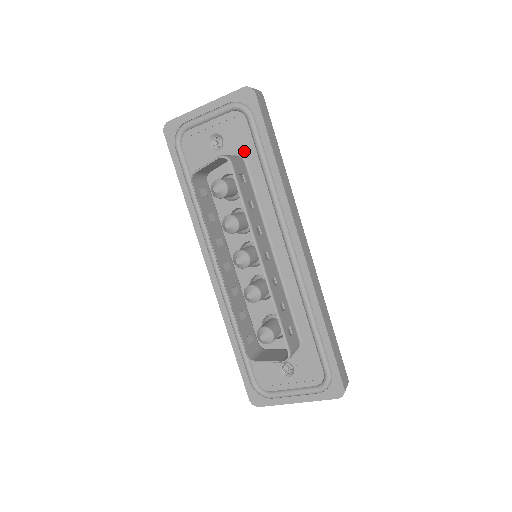
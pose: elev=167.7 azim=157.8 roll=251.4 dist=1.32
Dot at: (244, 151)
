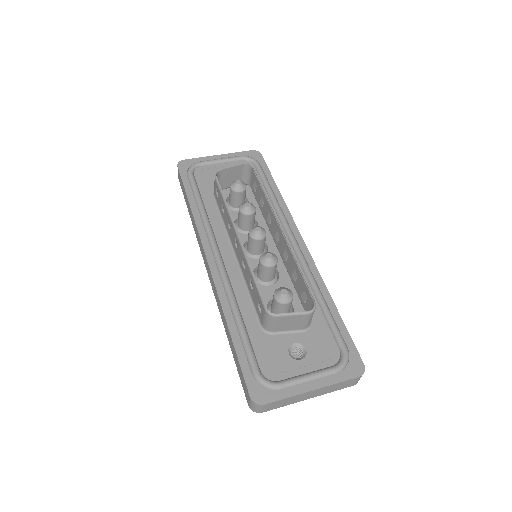
Dot at: occluded
